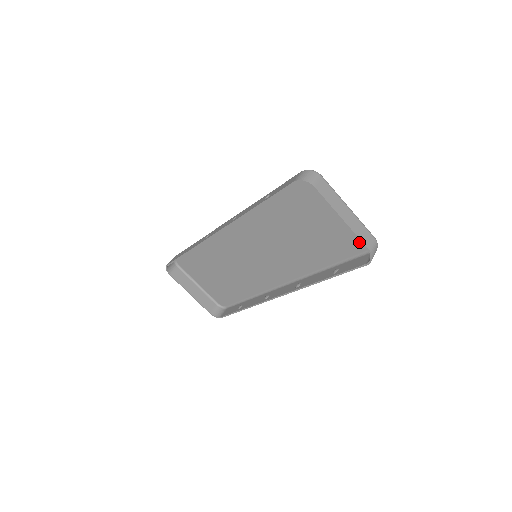
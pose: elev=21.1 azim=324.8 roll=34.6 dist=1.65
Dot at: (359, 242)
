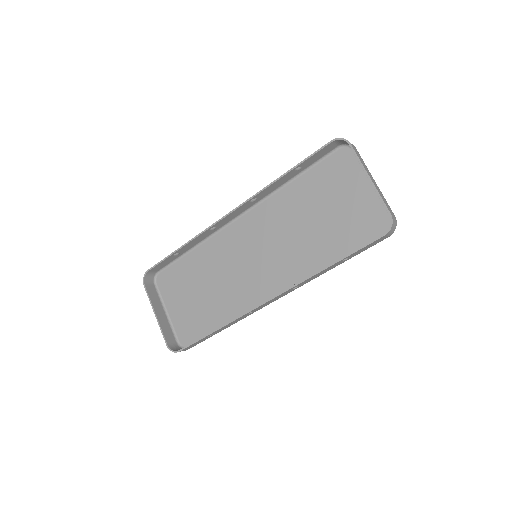
Dot at: (377, 225)
